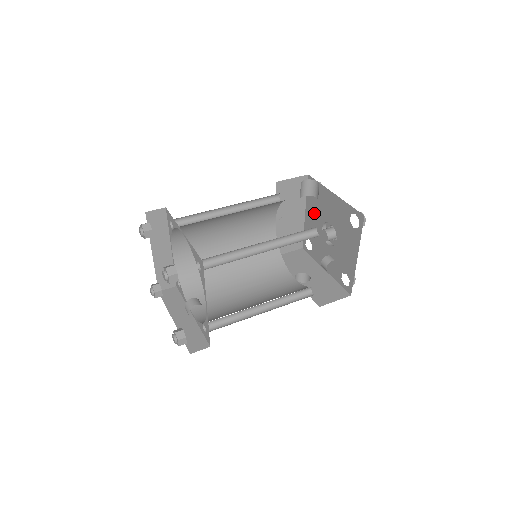
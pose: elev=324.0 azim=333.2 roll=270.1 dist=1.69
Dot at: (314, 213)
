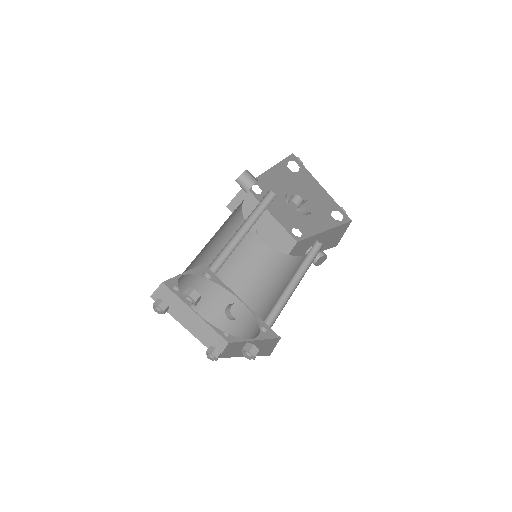
Dot at: (274, 204)
